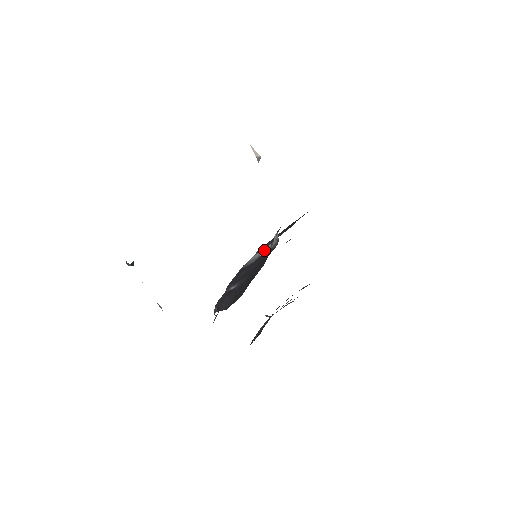
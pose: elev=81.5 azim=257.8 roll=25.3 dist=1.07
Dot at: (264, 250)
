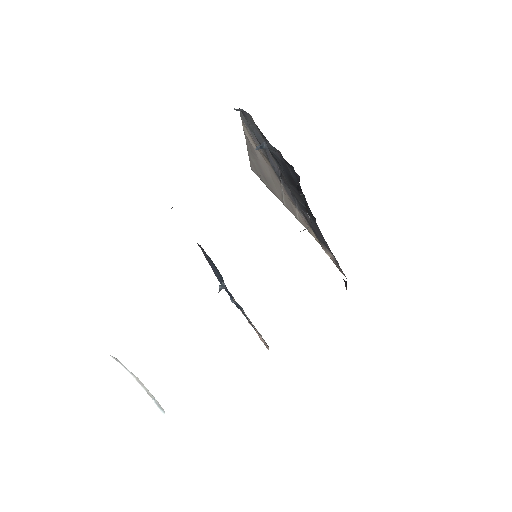
Dot at: occluded
